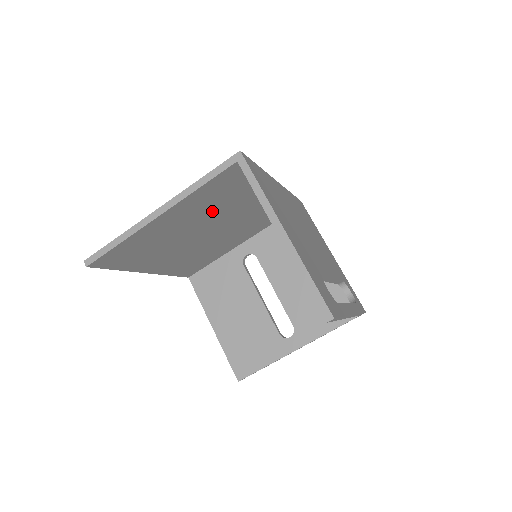
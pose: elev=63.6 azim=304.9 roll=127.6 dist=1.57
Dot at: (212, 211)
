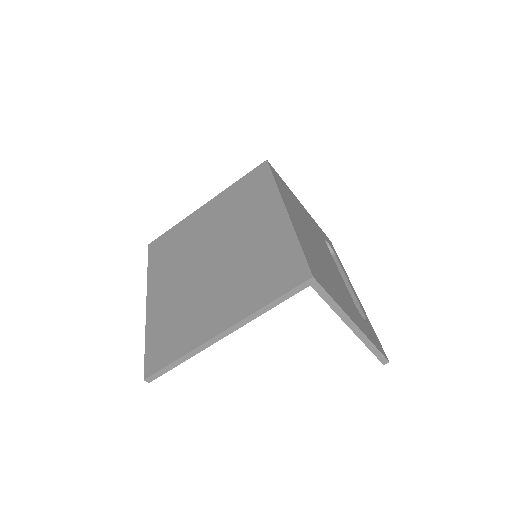
Dot at: occluded
